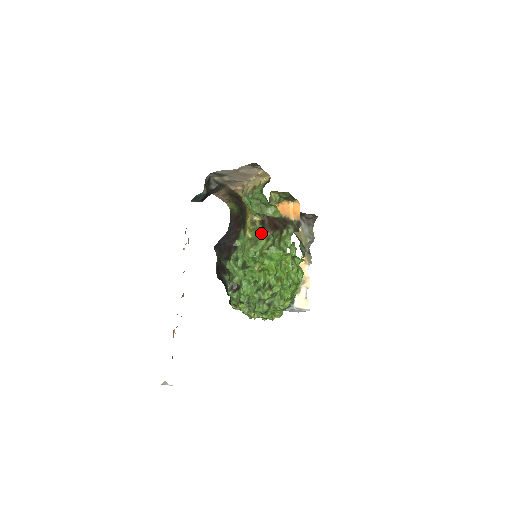
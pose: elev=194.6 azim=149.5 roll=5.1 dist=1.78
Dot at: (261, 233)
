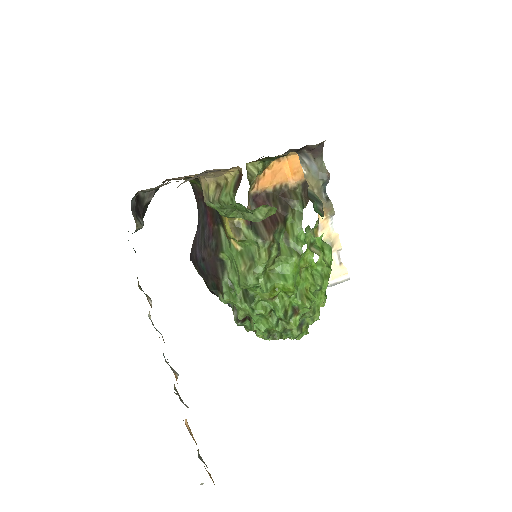
Dot at: (255, 244)
